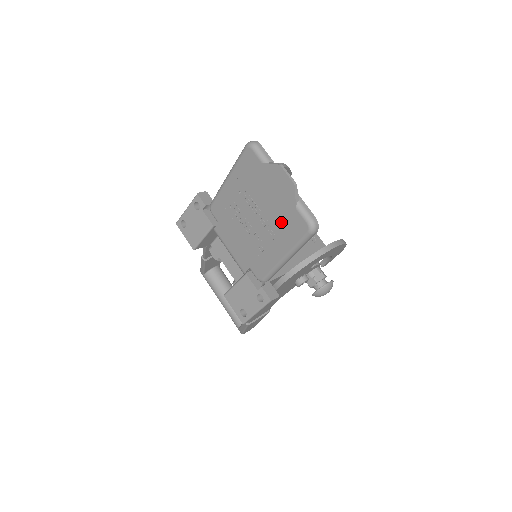
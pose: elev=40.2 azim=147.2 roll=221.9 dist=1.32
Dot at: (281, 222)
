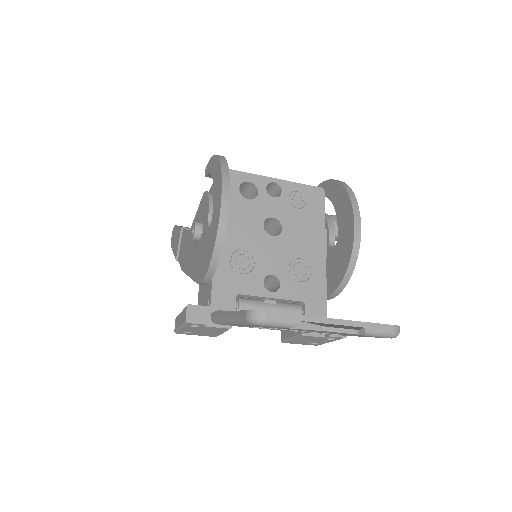
Dot at: occluded
